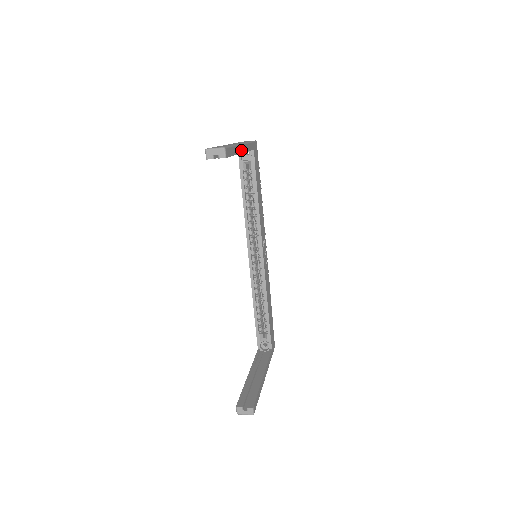
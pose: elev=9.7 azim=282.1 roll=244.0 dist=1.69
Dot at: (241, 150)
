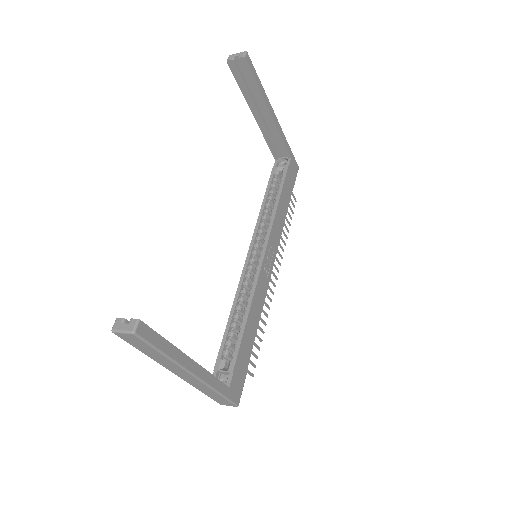
Dot at: (270, 111)
